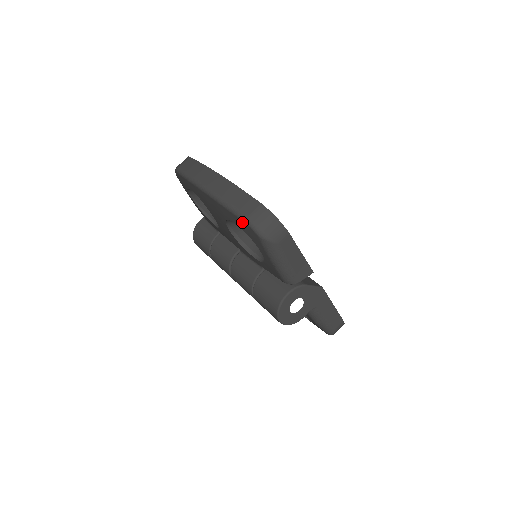
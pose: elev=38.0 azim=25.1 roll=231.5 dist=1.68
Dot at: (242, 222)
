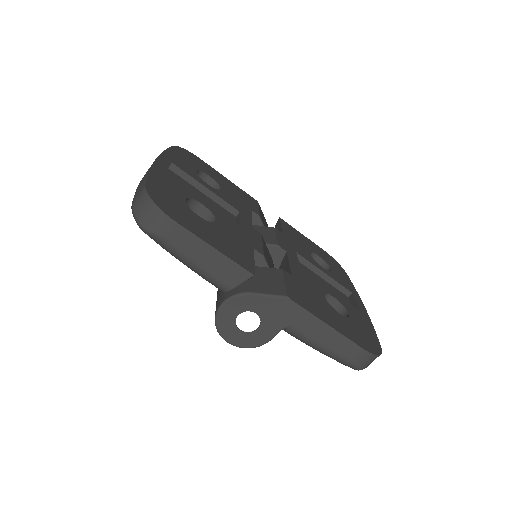
Dot at: occluded
